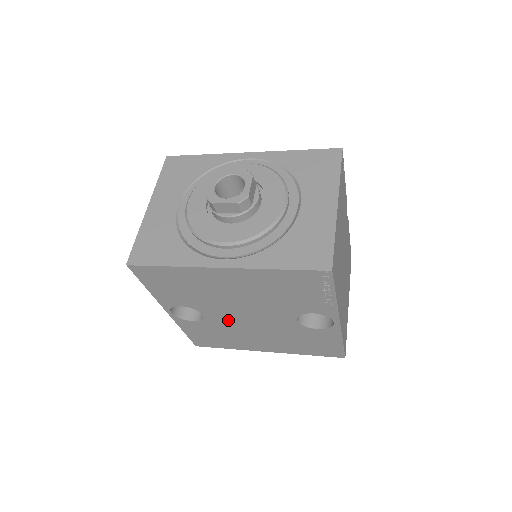
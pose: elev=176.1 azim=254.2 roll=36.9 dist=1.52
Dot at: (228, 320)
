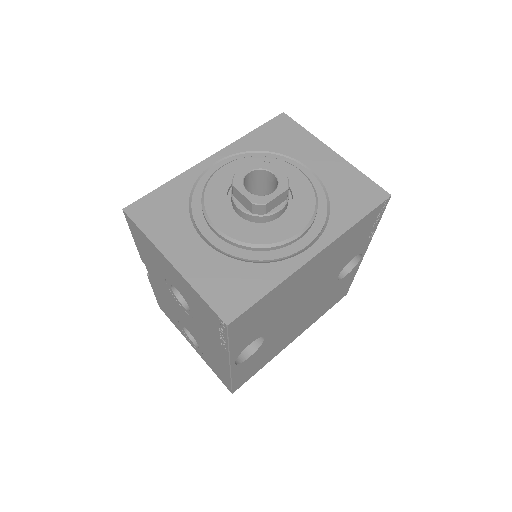
Dot at: (283, 326)
